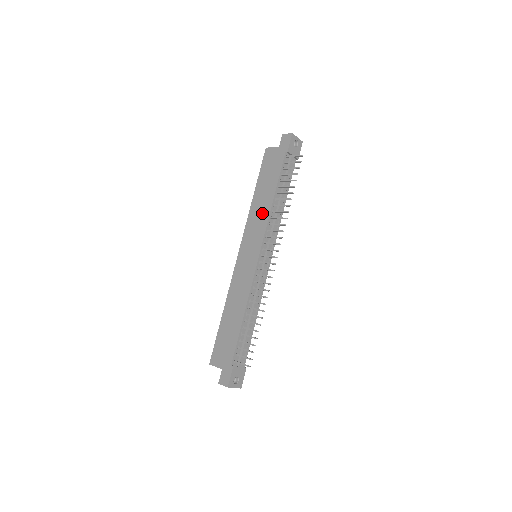
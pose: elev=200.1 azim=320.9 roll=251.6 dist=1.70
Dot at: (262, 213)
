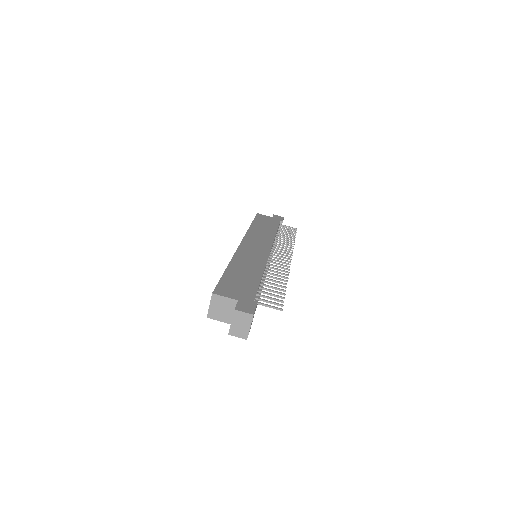
Dot at: (266, 234)
